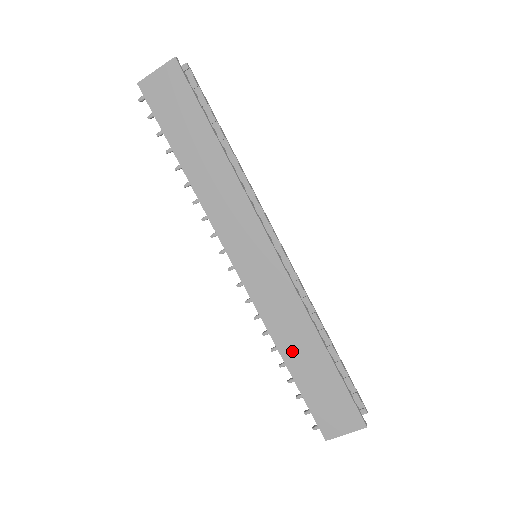
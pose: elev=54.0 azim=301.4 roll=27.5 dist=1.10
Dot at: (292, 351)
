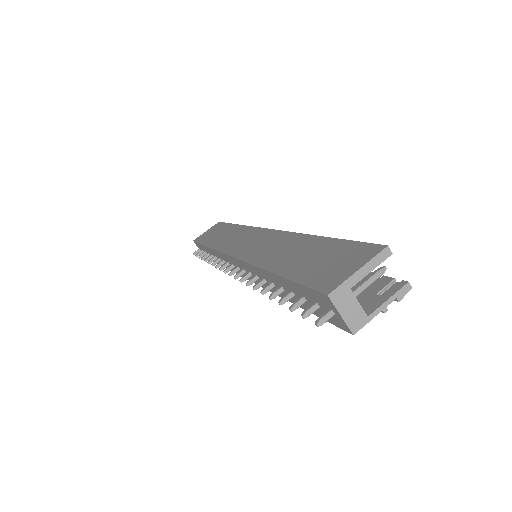
Dot at: (279, 260)
